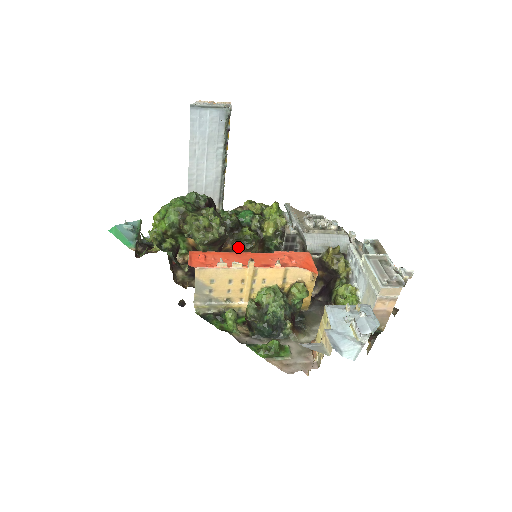
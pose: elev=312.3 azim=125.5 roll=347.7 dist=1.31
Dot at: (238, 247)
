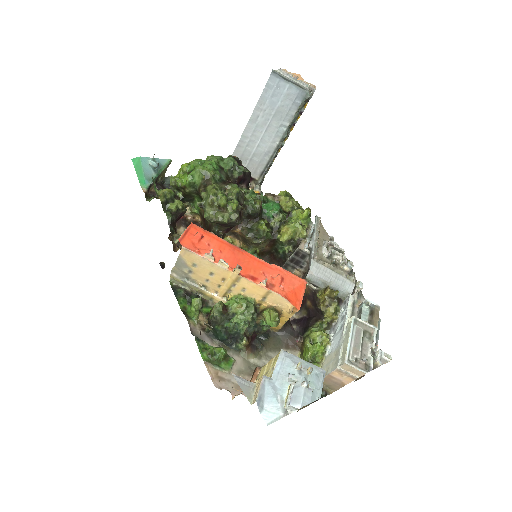
Dot at: (246, 236)
